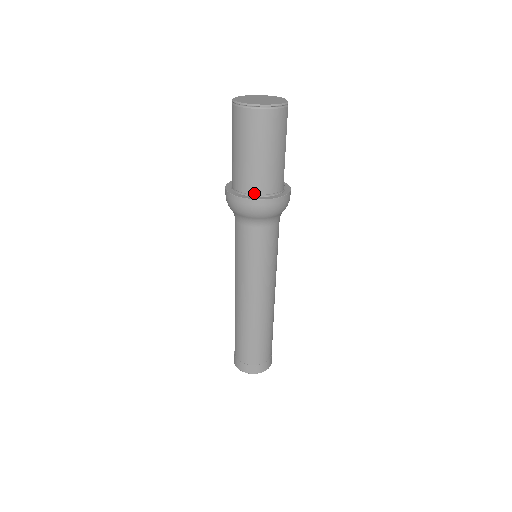
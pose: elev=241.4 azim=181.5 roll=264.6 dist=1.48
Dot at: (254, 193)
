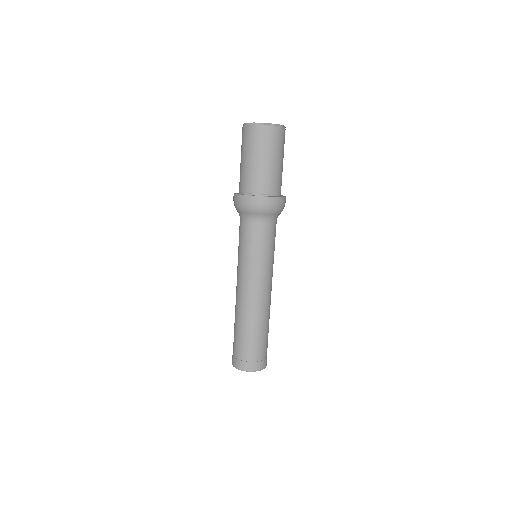
Dot at: (273, 193)
